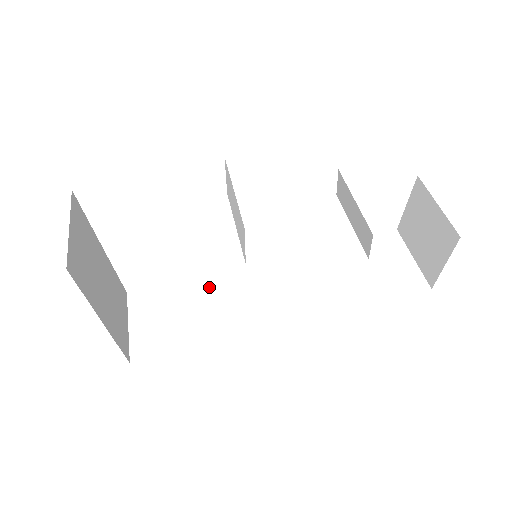
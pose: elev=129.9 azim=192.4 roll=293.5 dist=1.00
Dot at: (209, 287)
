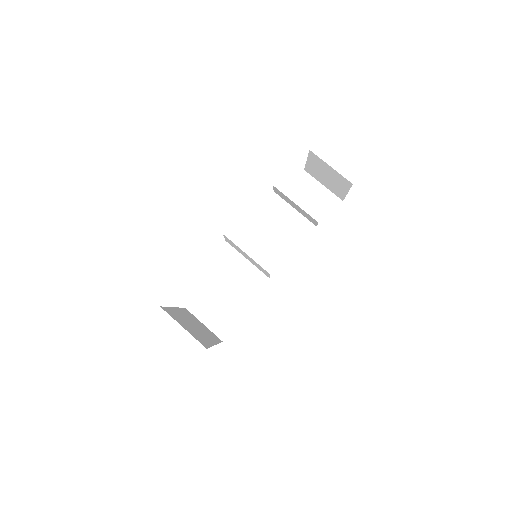
Dot at: (228, 275)
